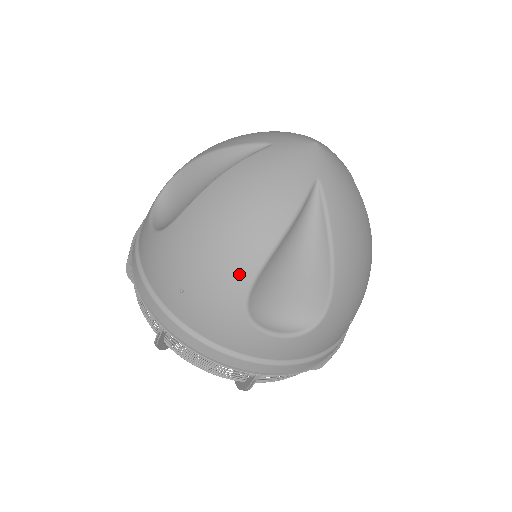
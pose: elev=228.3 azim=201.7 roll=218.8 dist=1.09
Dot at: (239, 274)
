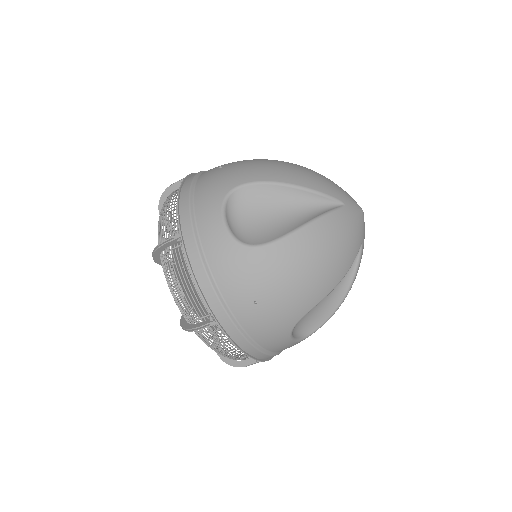
Dot at: (307, 303)
